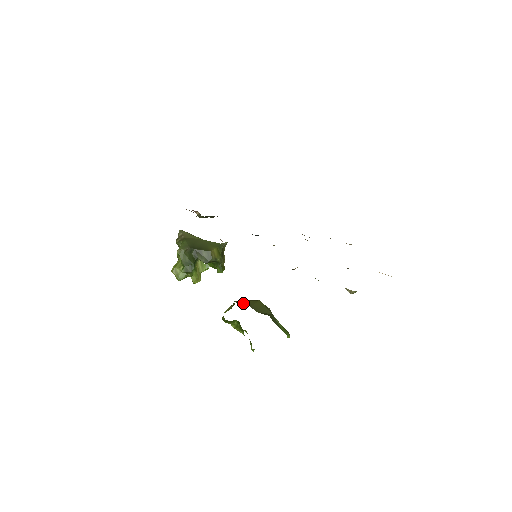
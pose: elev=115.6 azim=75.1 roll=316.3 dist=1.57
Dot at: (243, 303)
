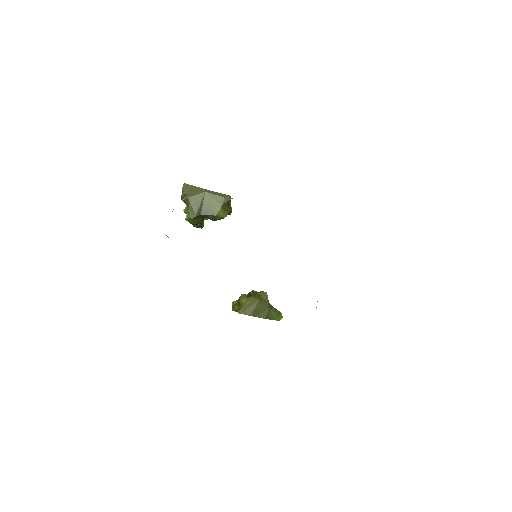
Dot at: (245, 314)
